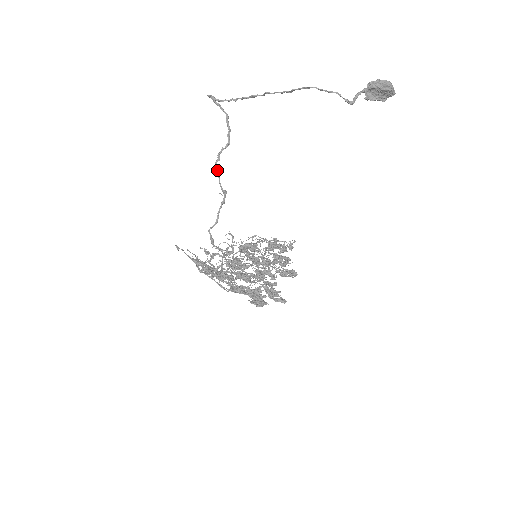
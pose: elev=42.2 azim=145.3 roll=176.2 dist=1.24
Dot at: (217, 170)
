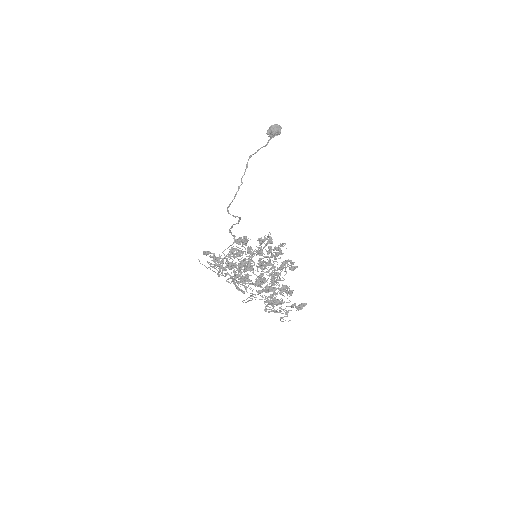
Dot at: (230, 231)
